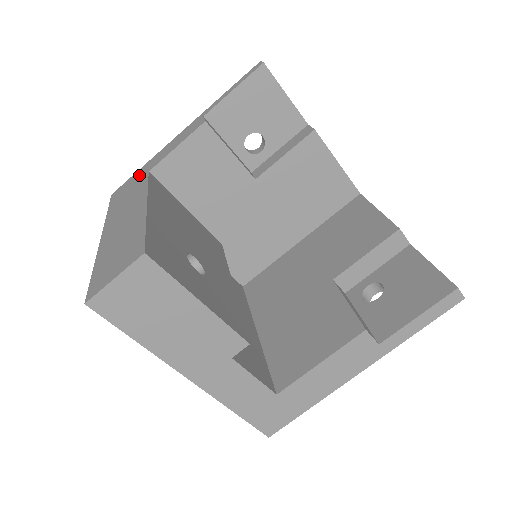
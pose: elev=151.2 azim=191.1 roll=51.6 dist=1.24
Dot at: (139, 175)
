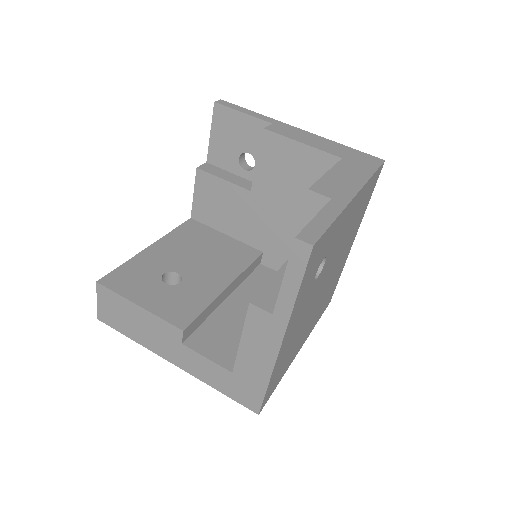
Dot at: occluded
